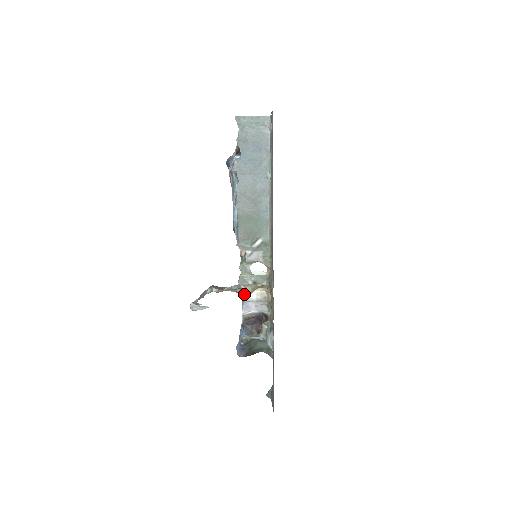
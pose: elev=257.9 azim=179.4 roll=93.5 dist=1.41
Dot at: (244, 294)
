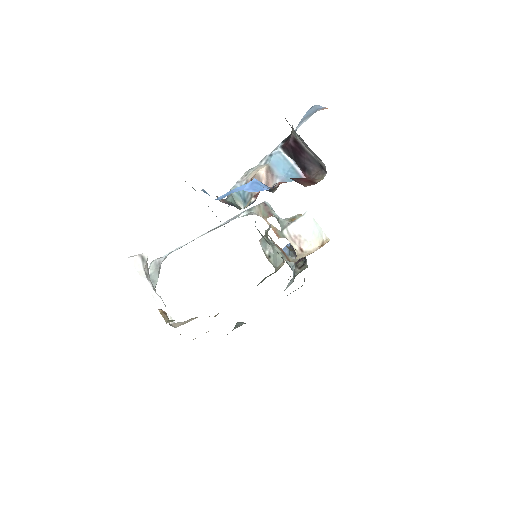
Dot at: occluded
